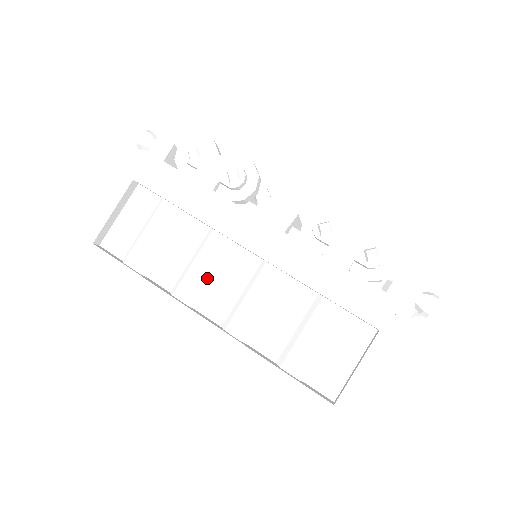
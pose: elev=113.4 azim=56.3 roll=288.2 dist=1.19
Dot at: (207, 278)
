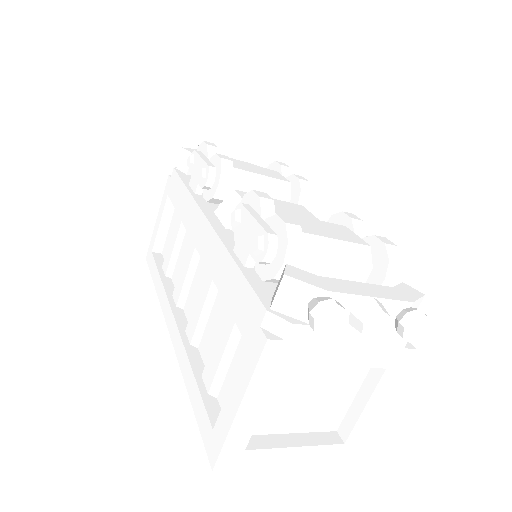
Dot at: (185, 279)
